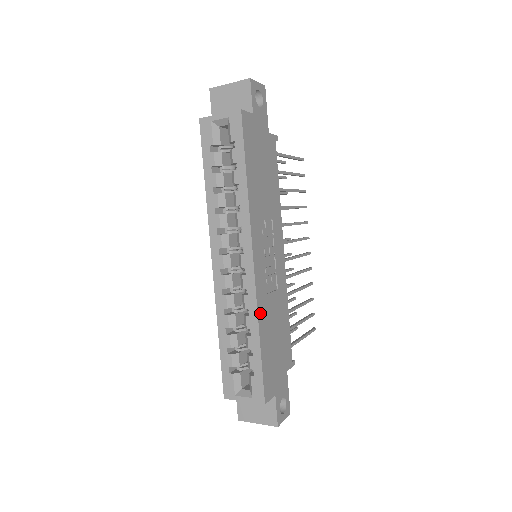
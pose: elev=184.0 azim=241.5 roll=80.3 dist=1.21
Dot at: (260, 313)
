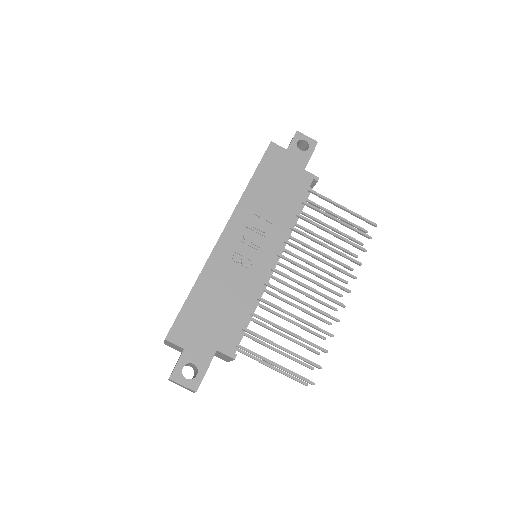
Dot at: (207, 270)
